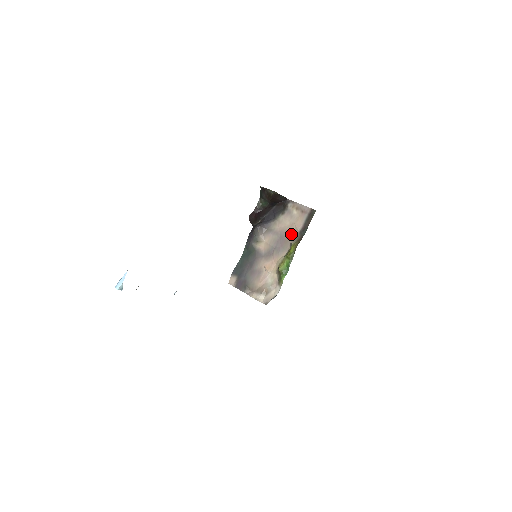
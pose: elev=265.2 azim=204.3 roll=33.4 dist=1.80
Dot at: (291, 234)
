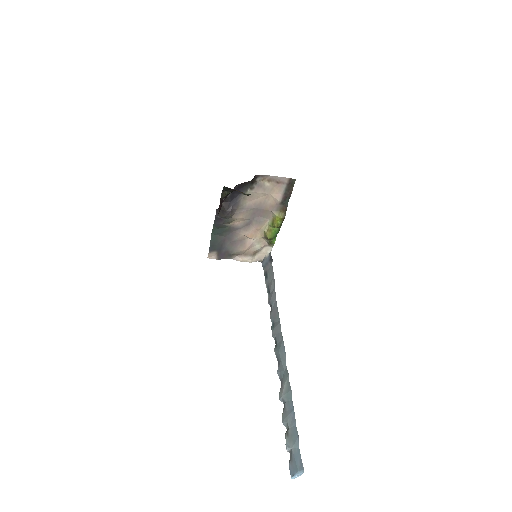
Dot at: (270, 205)
